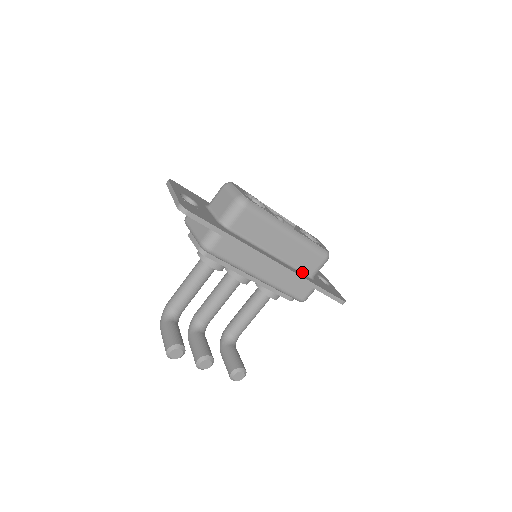
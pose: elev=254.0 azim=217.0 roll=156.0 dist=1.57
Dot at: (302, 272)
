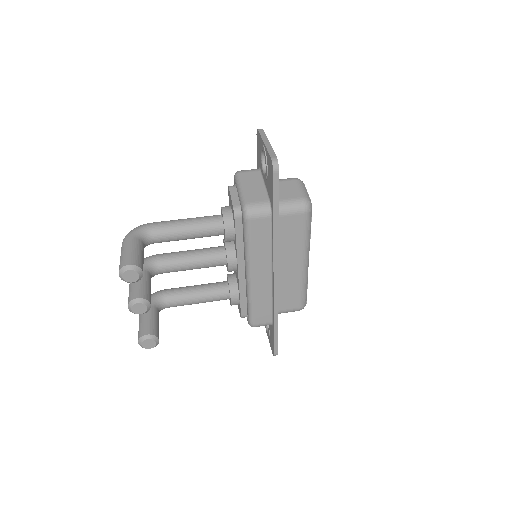
Dot at: occluded
